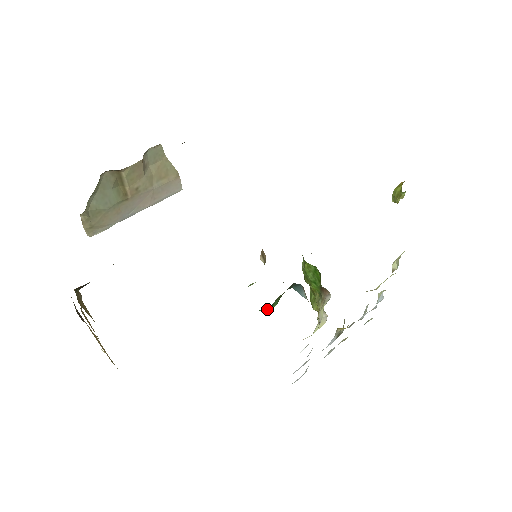
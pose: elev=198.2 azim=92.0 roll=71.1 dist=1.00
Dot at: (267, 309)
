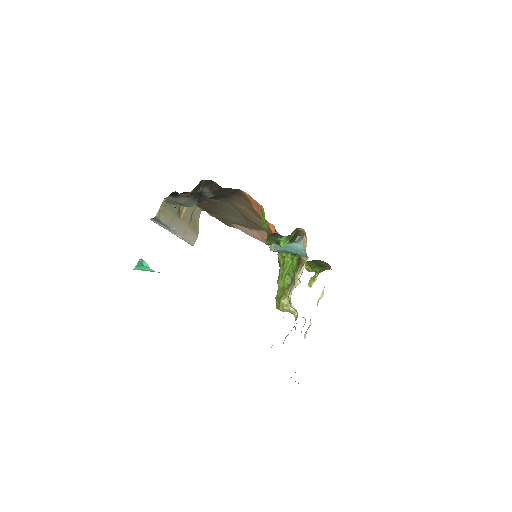
Dot at: (284, 242)
